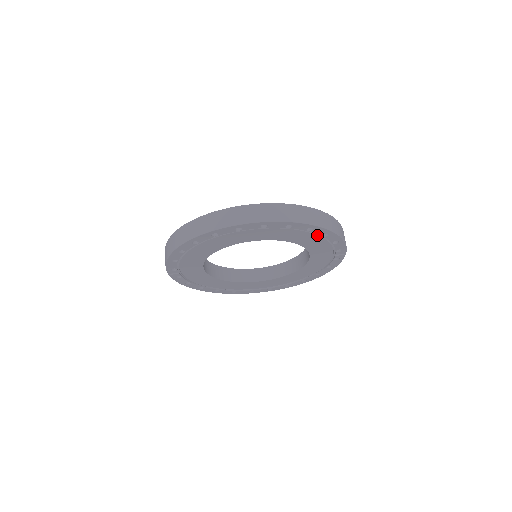
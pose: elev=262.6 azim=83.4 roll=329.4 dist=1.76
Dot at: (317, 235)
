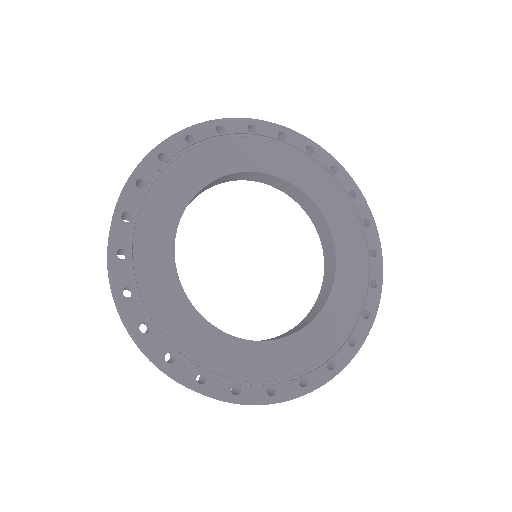
Dot at: (300, 155)
